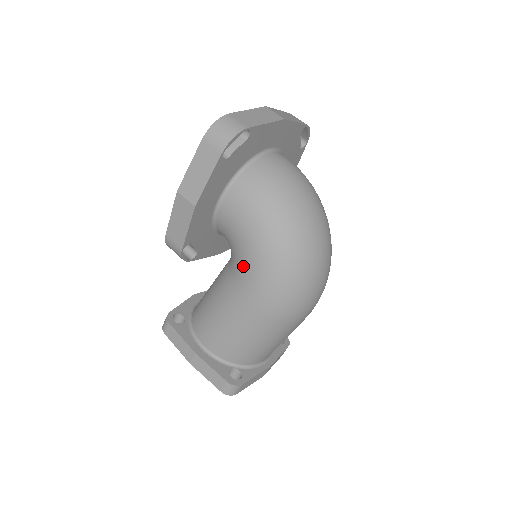
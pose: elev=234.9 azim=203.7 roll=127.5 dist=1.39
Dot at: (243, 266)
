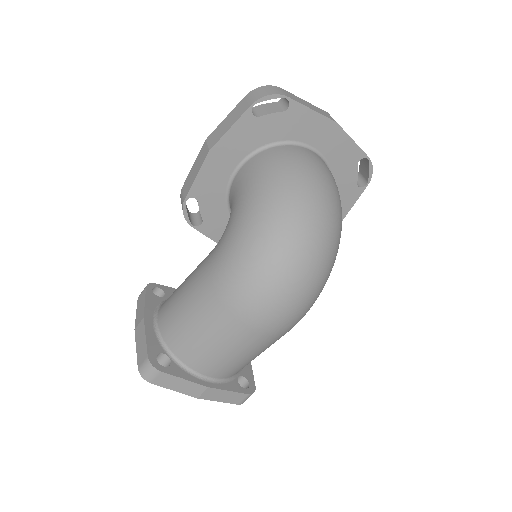
Dot at: (225, 232)
